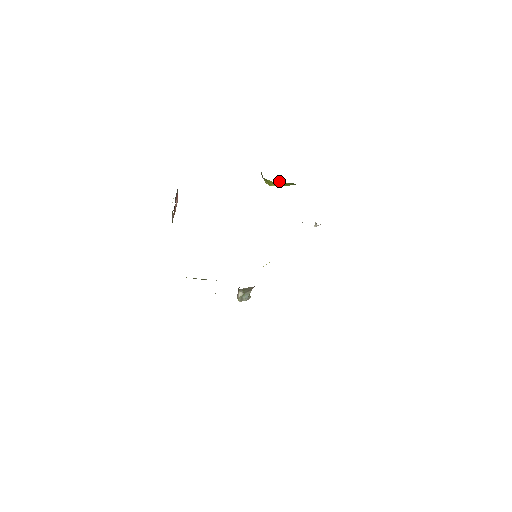
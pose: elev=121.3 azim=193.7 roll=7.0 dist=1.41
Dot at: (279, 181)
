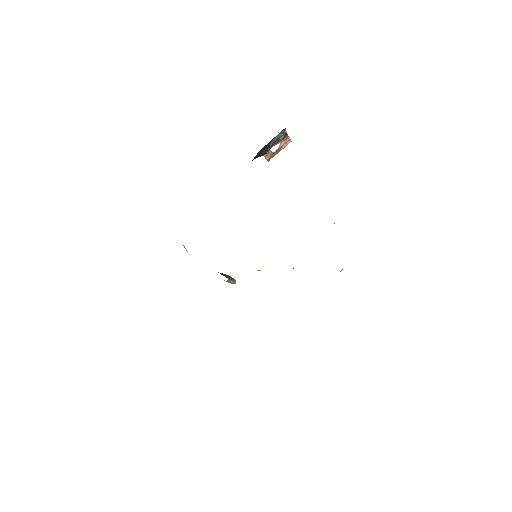
Dot at: occluded
